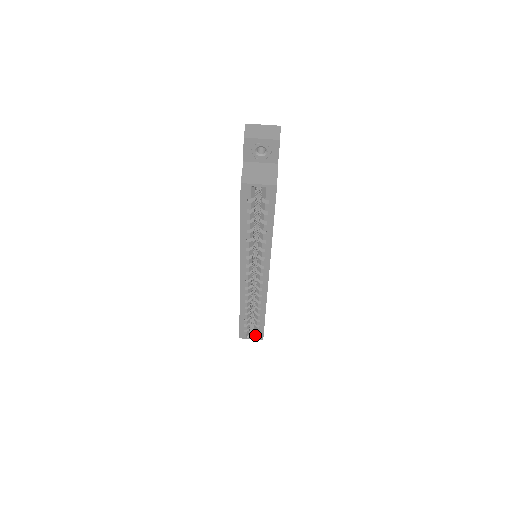
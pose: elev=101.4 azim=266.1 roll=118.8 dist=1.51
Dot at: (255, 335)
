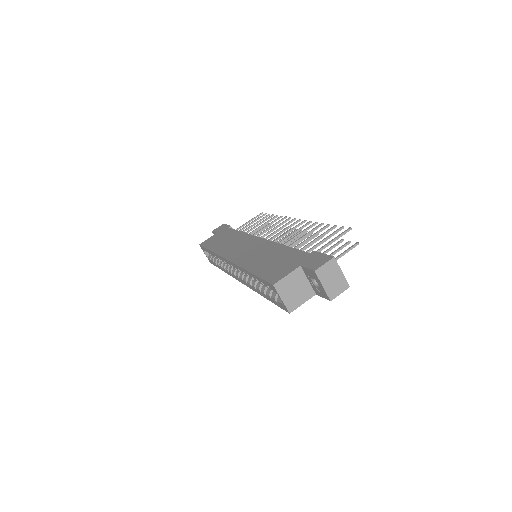
Dot at: (209, 257)
